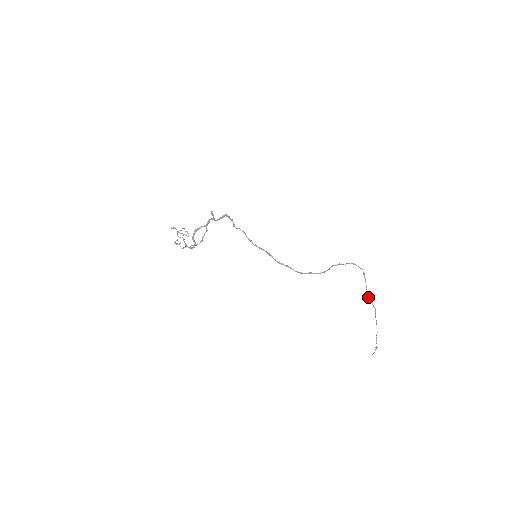
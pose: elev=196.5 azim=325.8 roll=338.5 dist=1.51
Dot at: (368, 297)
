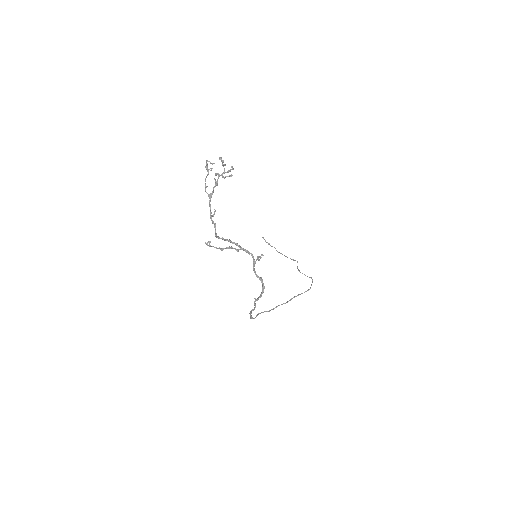
Dot at: (297, 267)
